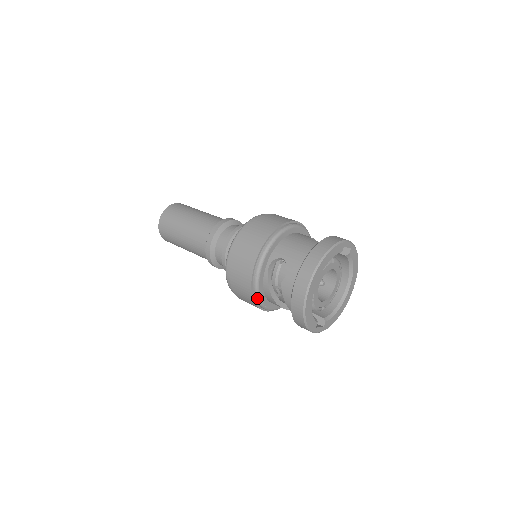
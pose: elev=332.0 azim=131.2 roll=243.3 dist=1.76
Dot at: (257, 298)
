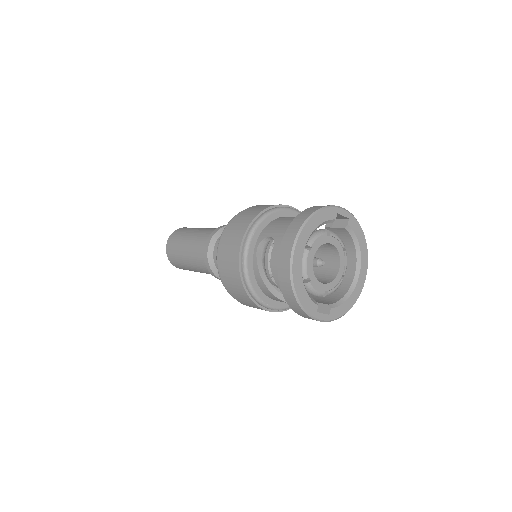
Dot at: (249, 289)
